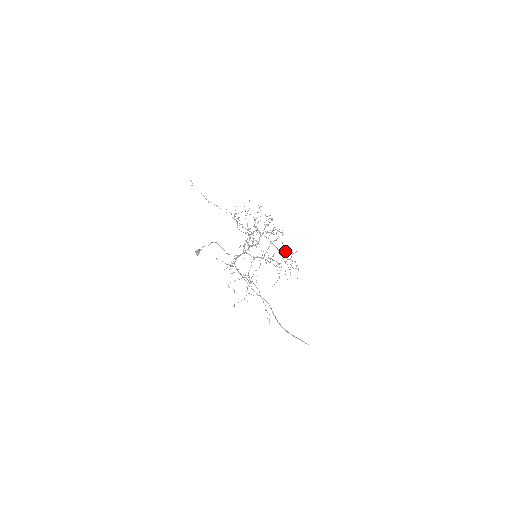
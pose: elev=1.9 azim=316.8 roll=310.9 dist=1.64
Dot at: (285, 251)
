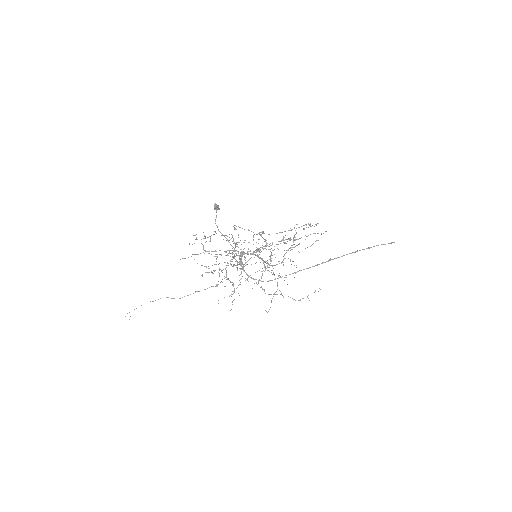
Dot at: occluded
